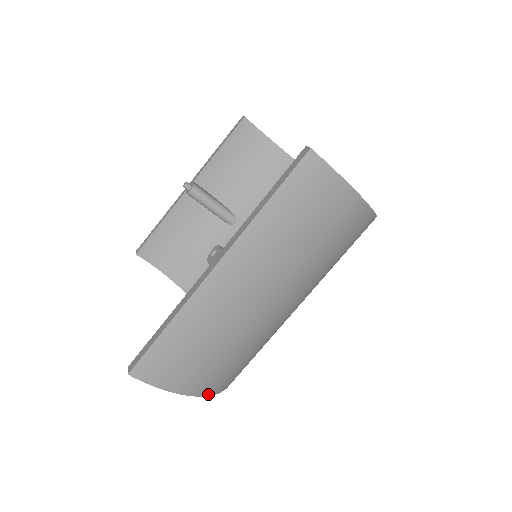
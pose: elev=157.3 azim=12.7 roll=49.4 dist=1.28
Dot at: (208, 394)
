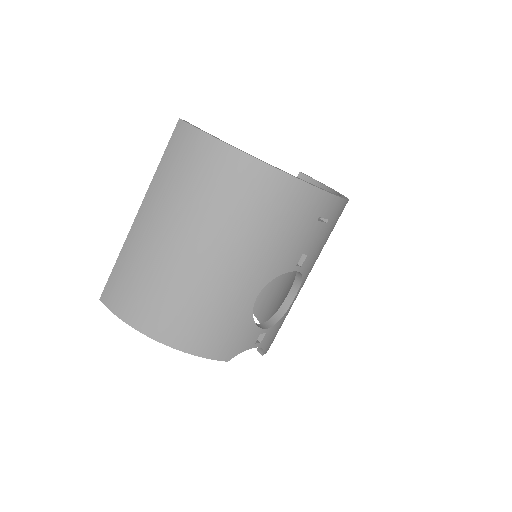
Dot at: (157, 339)
